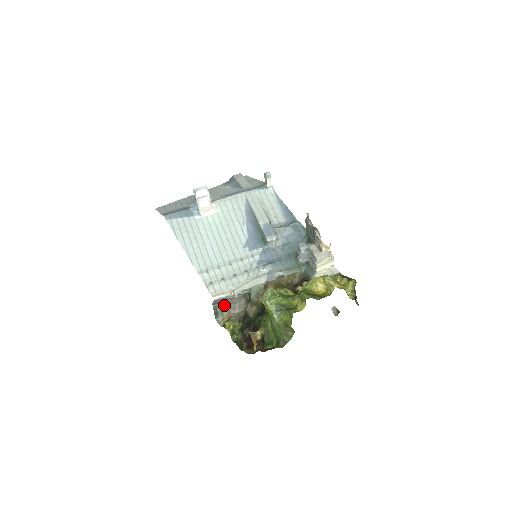
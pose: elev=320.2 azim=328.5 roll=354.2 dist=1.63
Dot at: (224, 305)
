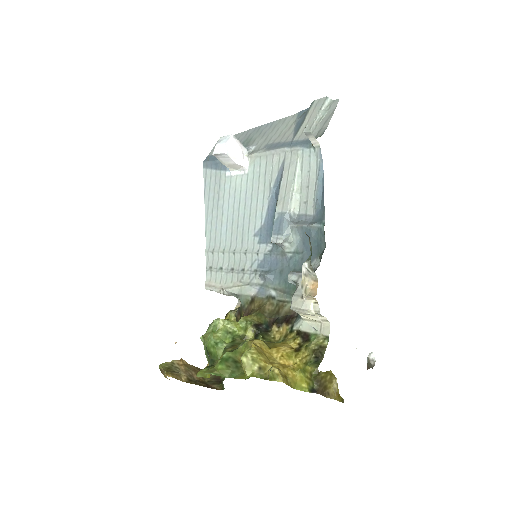
Dot at: occluded
